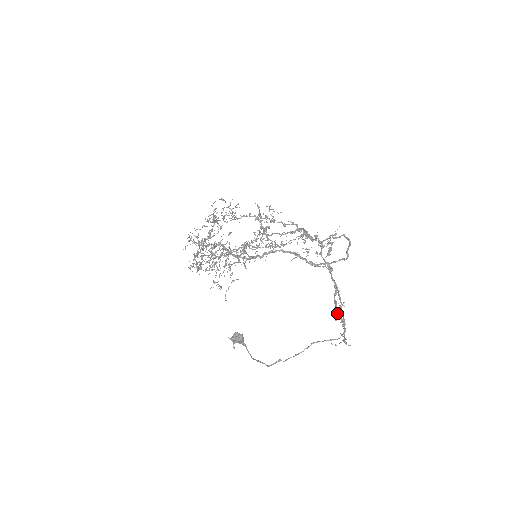
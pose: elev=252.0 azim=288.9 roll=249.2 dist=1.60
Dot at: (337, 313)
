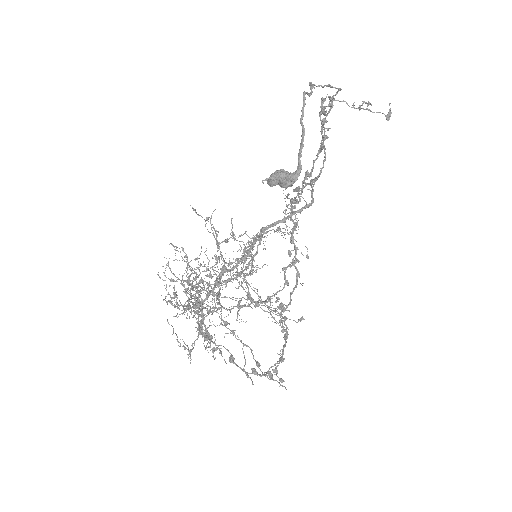
Dot at: (319, 114)
